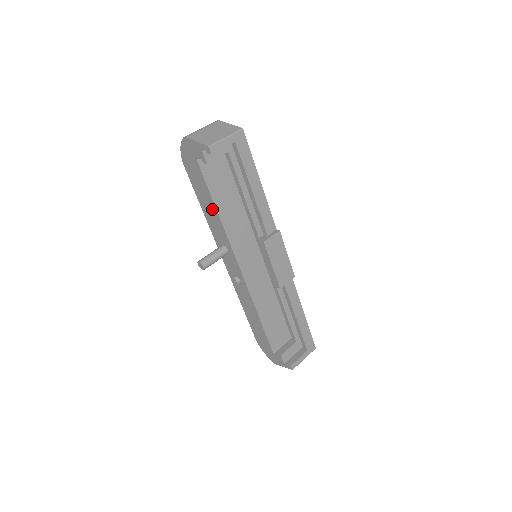
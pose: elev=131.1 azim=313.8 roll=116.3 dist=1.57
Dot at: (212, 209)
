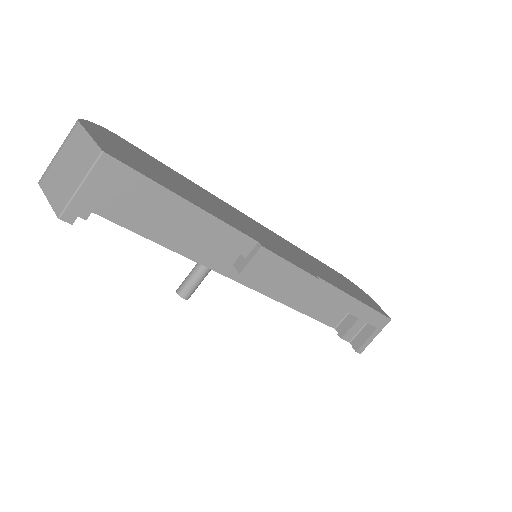
Dot at: occluded
